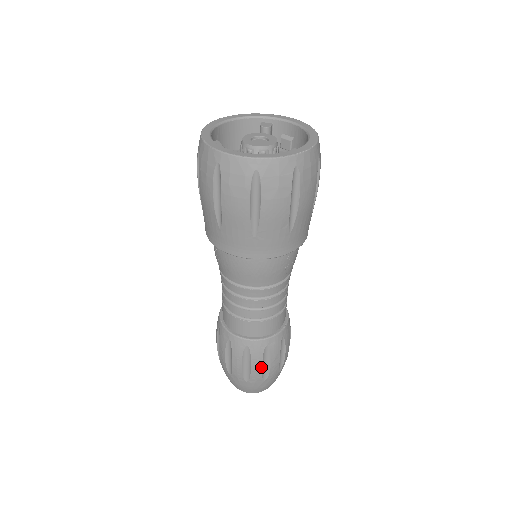
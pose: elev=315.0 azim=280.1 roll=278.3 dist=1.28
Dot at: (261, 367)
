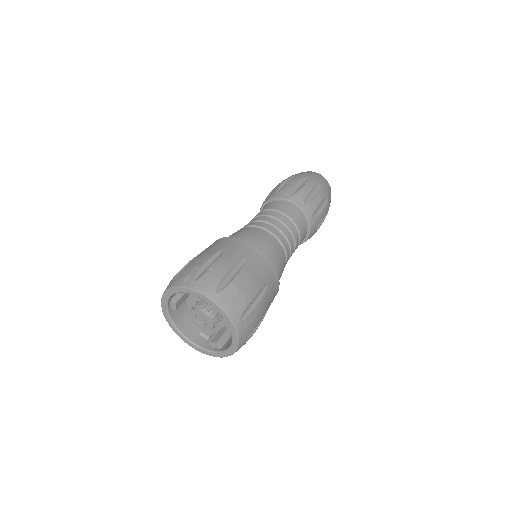
Dot at: occluded
